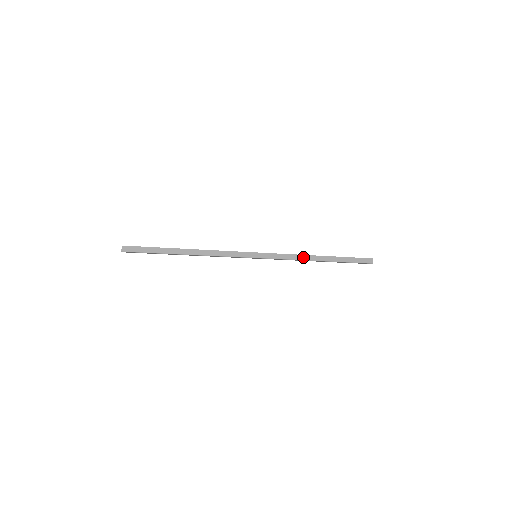
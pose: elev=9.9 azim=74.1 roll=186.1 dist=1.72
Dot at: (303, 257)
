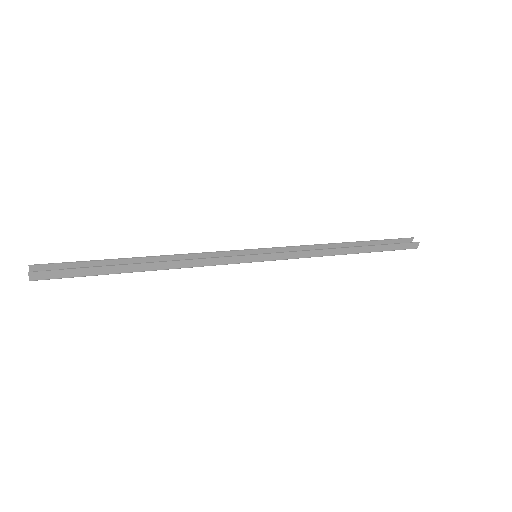
Dot at: (326, 252)
